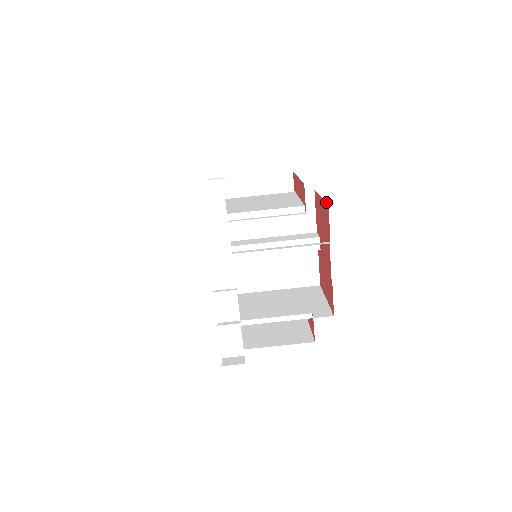
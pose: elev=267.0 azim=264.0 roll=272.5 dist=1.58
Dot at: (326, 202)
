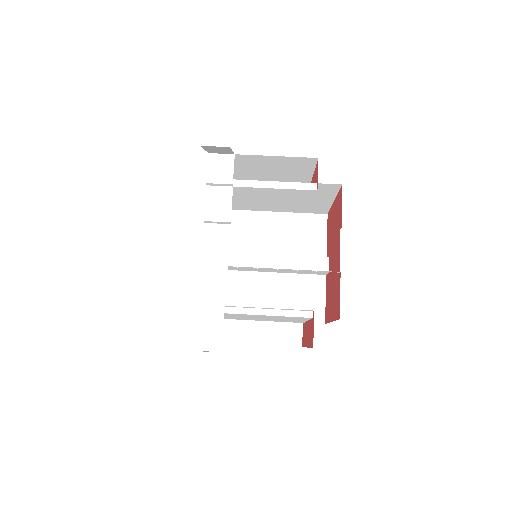
Dot at: (340, 189)
